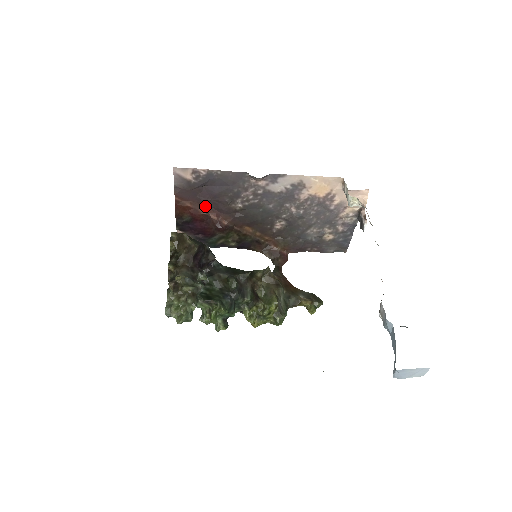
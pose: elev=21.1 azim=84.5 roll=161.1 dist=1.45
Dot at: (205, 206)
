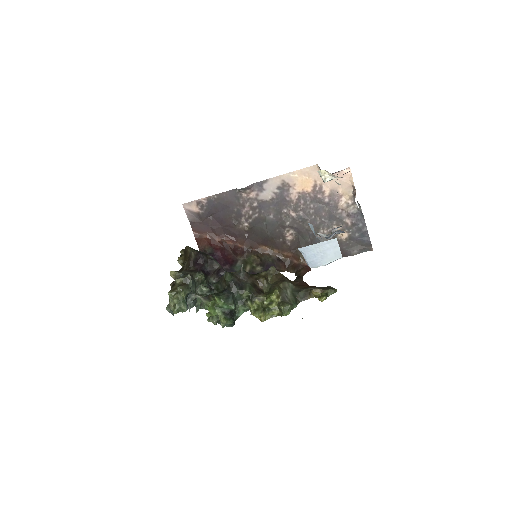
Dot at: (220, 235)
